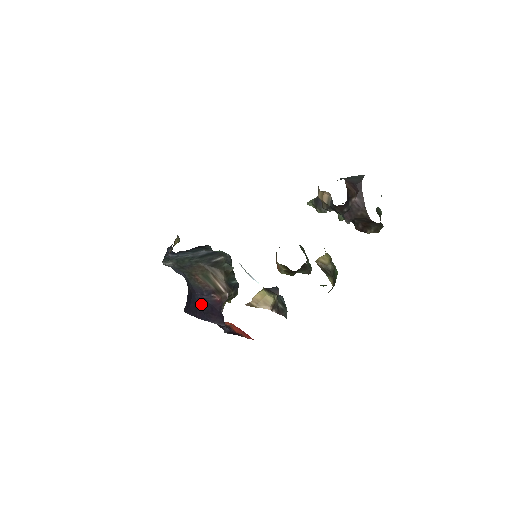
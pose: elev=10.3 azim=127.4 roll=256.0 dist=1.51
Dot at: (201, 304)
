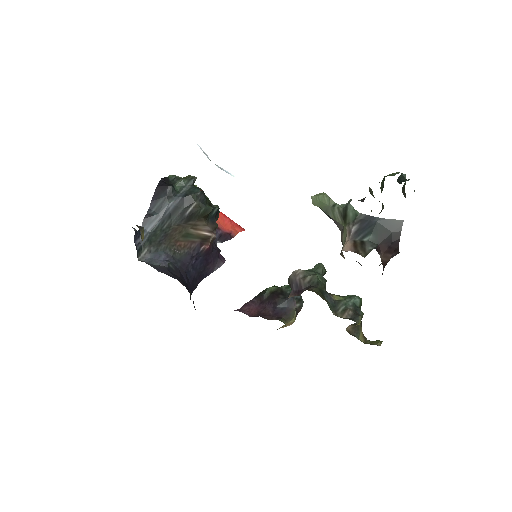
Dot at: (196, 267)
